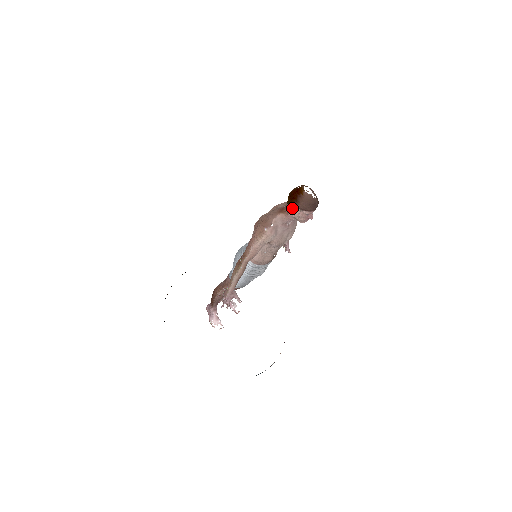
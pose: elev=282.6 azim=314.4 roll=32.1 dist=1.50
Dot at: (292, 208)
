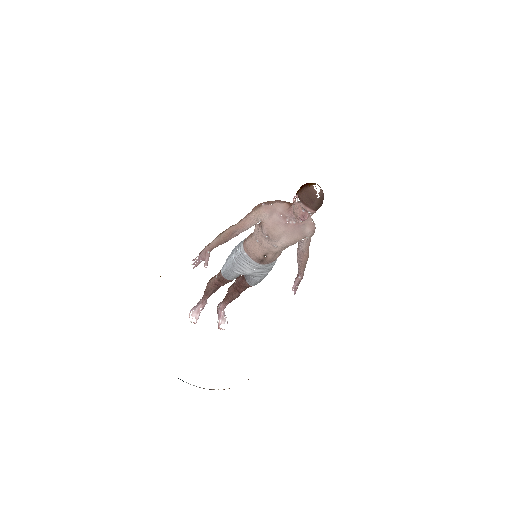
Dot at: (295, 196)
